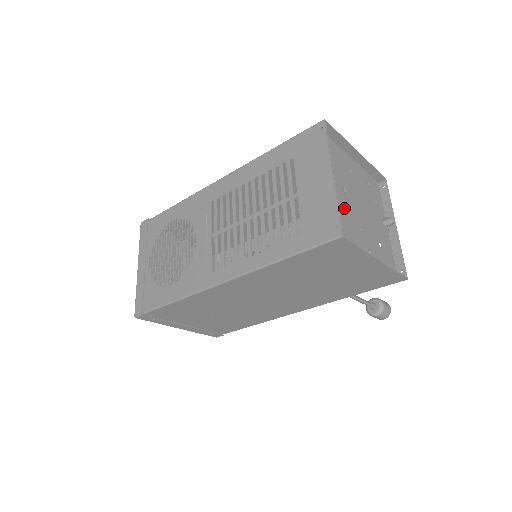
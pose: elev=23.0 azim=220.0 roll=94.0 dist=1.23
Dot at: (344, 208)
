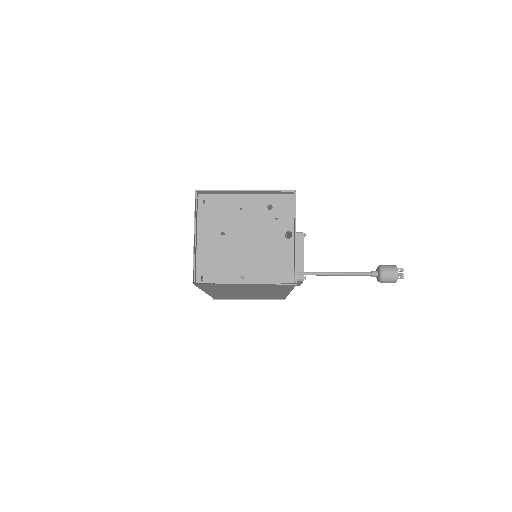
Dot at: (218, 251)
